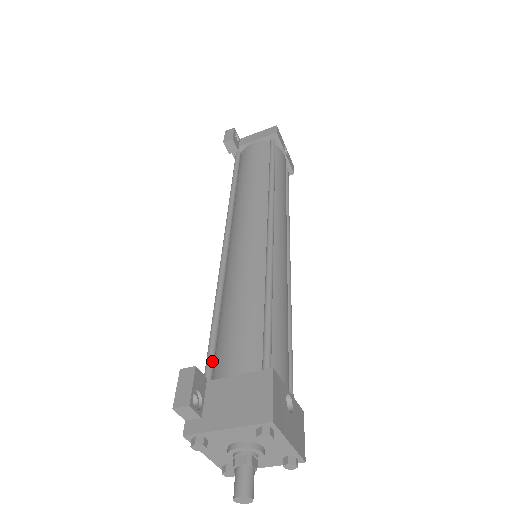
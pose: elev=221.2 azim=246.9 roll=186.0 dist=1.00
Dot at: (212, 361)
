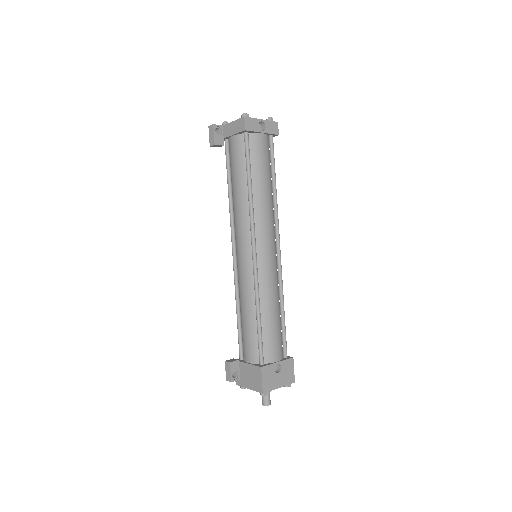
Dot at: (241, 346)
